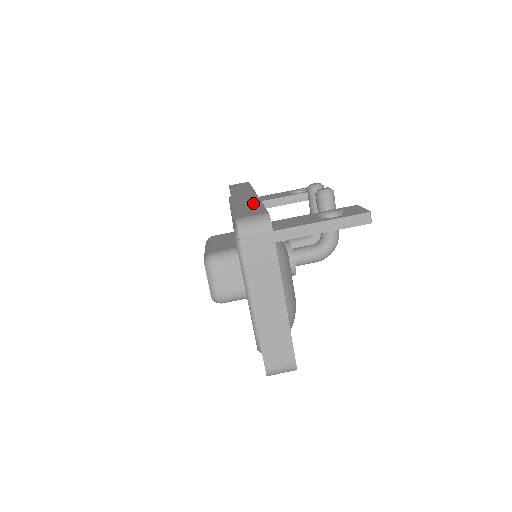
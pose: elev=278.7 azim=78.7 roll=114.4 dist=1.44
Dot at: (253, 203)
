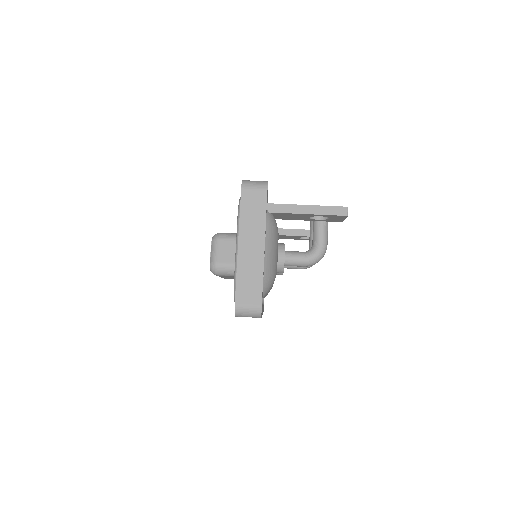
Dot at: occluded
